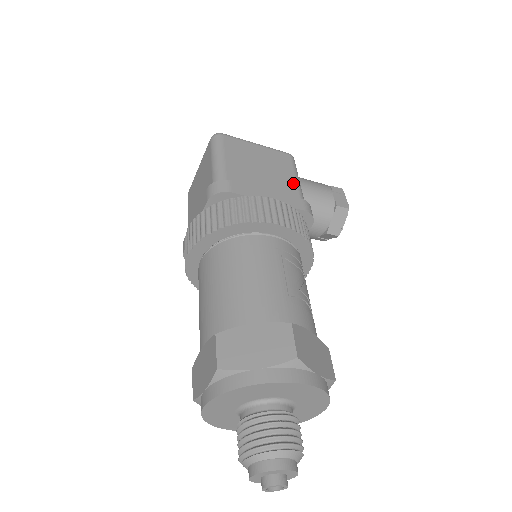
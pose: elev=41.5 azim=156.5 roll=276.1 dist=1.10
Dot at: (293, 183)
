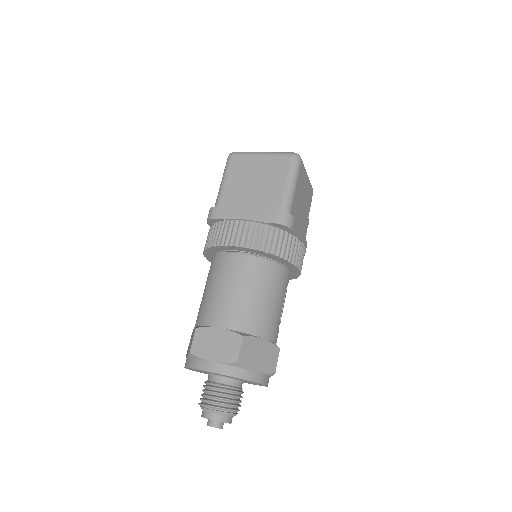
Dot at: occluded
